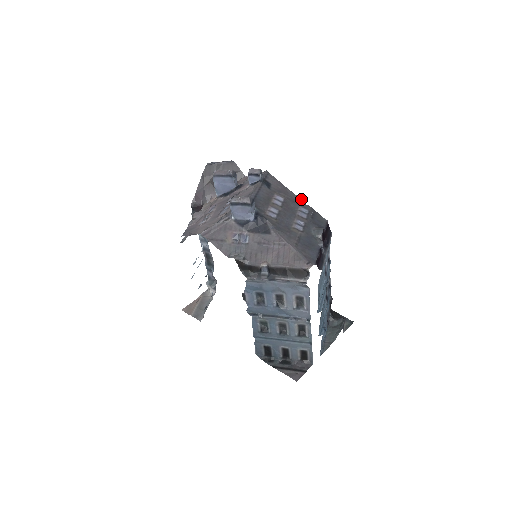
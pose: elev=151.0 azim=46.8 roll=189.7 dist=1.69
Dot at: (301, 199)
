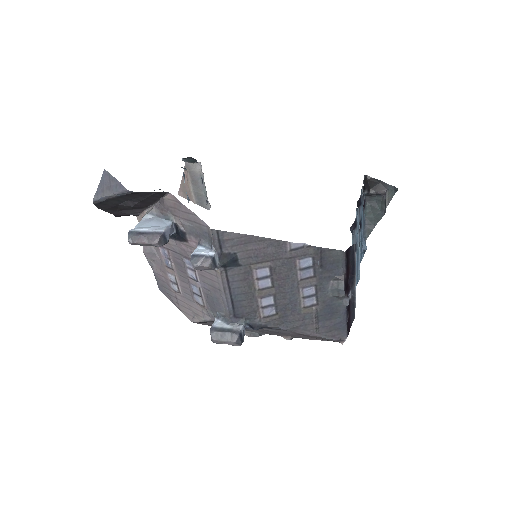
Dot at: (292, 243)
